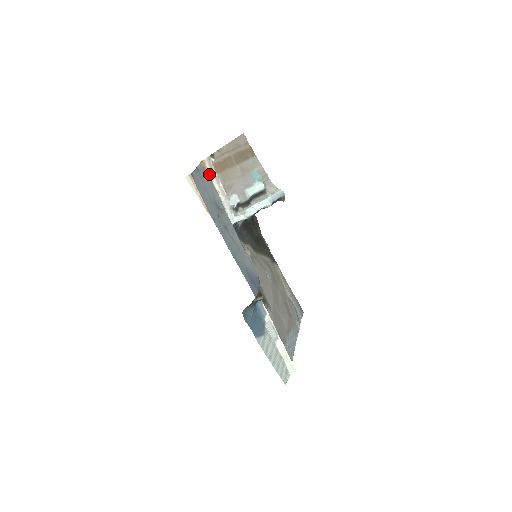
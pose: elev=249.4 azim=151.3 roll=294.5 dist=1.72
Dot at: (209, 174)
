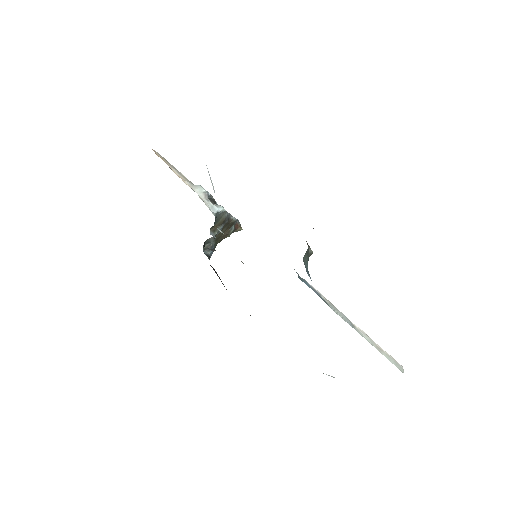
Dot at: (165, 162)
